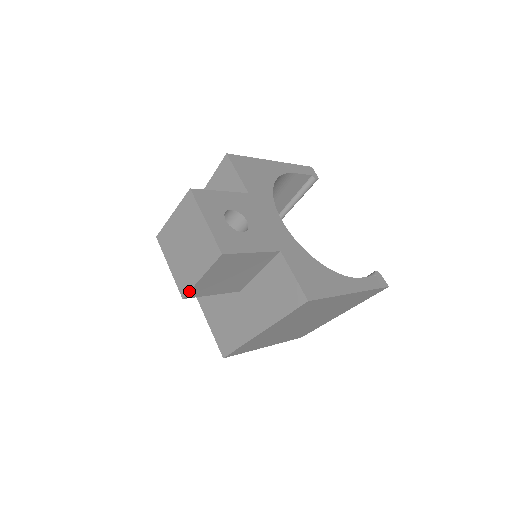
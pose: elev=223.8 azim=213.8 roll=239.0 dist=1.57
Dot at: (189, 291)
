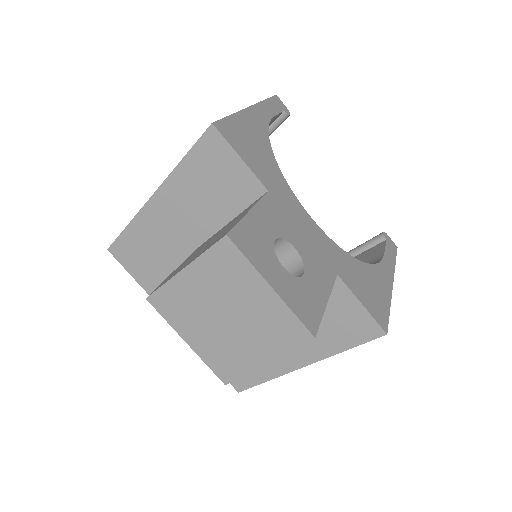
Dot at: (239, 377)
